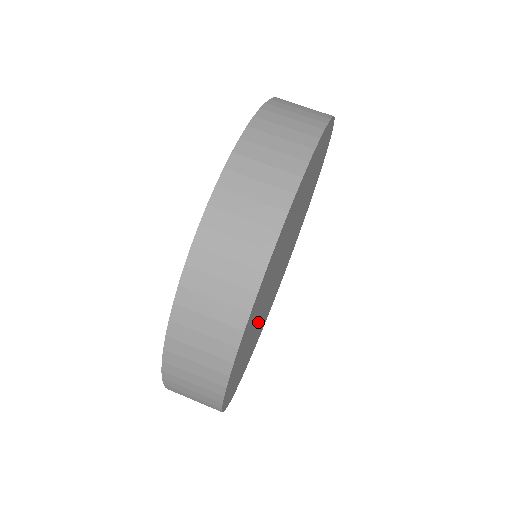
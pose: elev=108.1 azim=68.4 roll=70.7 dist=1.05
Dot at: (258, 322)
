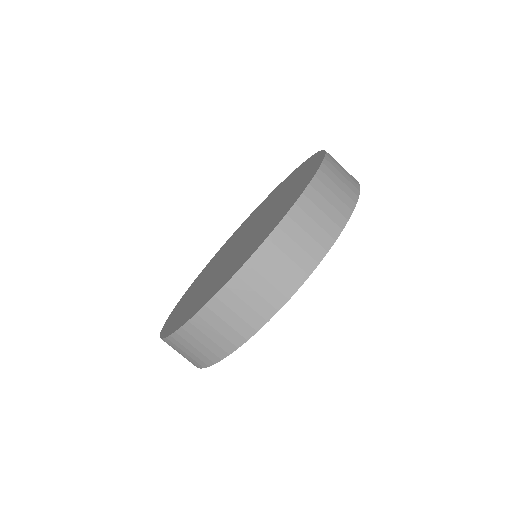
Dot at: occluded
